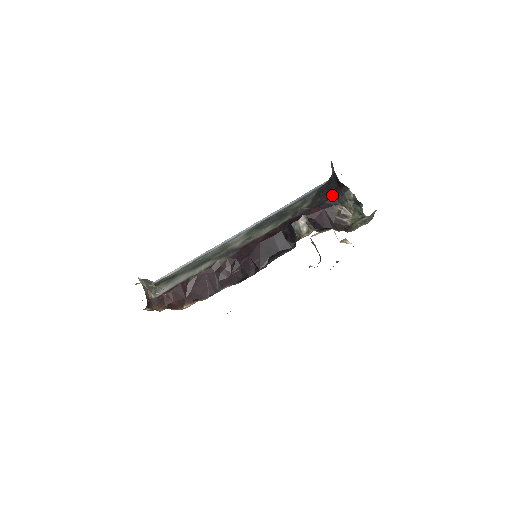
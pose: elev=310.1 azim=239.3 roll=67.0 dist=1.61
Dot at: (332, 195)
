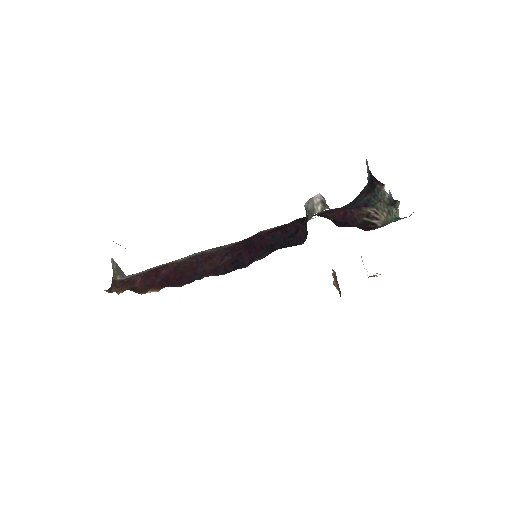
Dot at: (363, 198)
